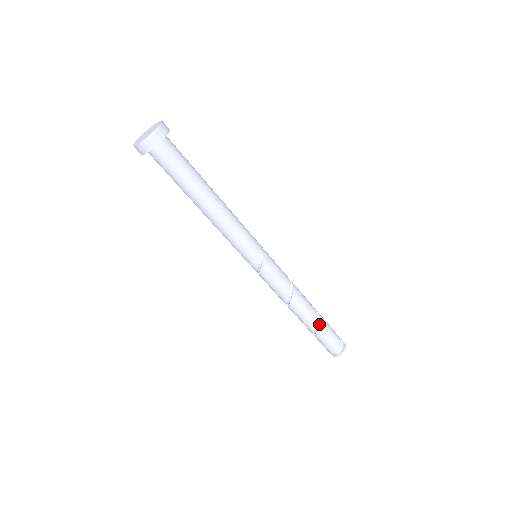
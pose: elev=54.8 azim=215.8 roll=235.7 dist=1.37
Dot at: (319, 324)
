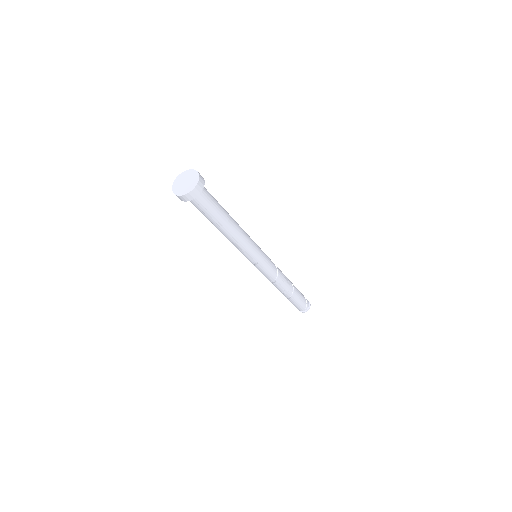
Dot at: (290, 298)
